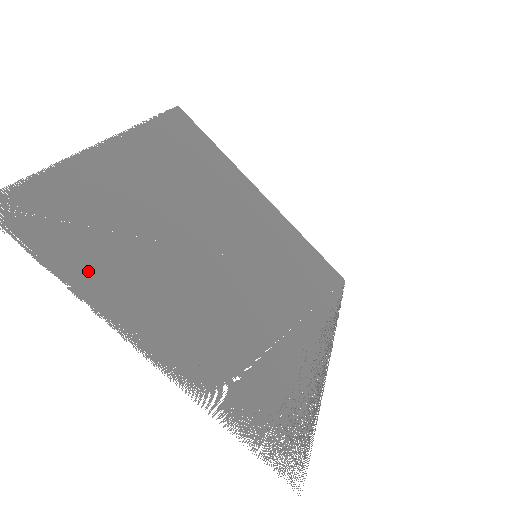
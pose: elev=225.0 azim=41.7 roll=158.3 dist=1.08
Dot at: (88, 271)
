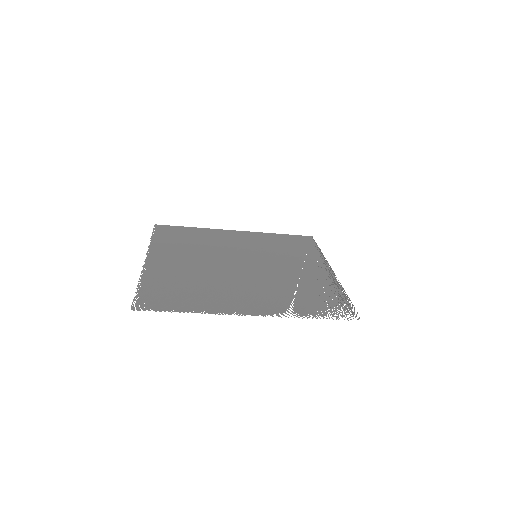
Dot at: (194, 304)
